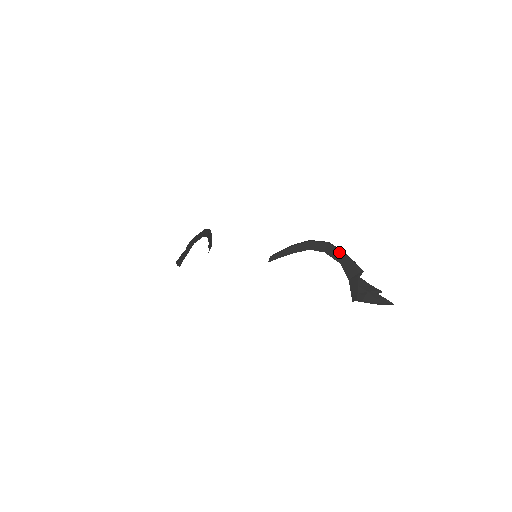
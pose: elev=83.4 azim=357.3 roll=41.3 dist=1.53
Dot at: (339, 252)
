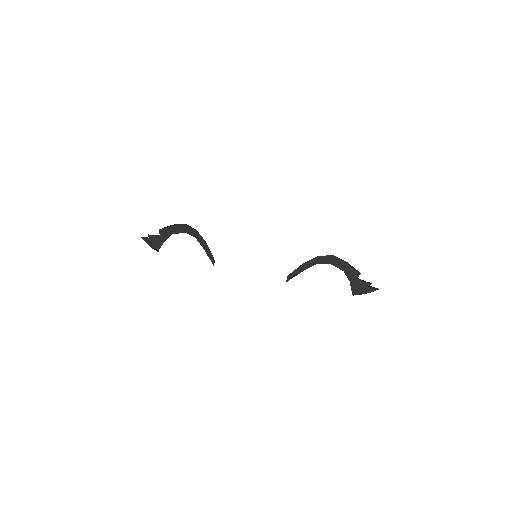
Dot at: (342, 263)
